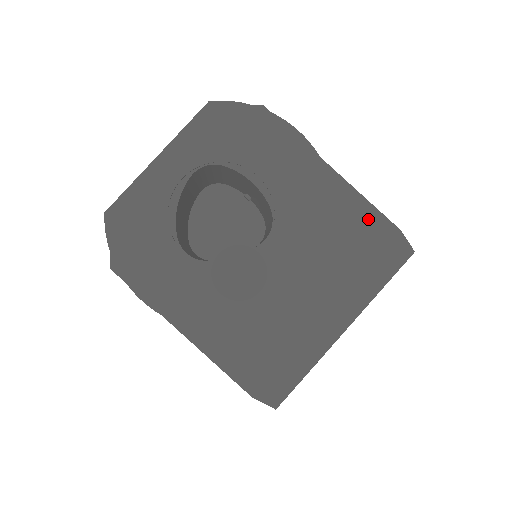
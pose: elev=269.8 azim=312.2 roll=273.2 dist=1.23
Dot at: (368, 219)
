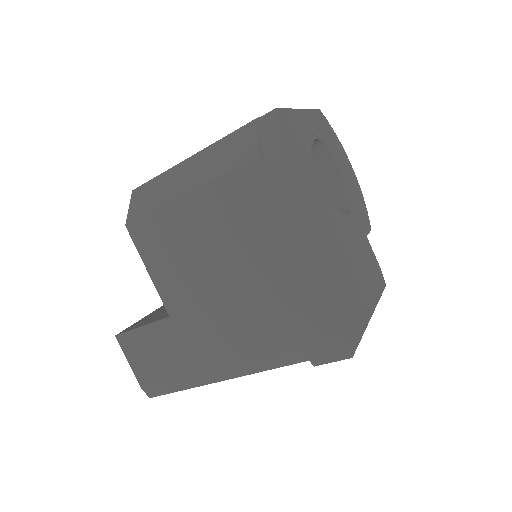
Dot at: (369, 249)
